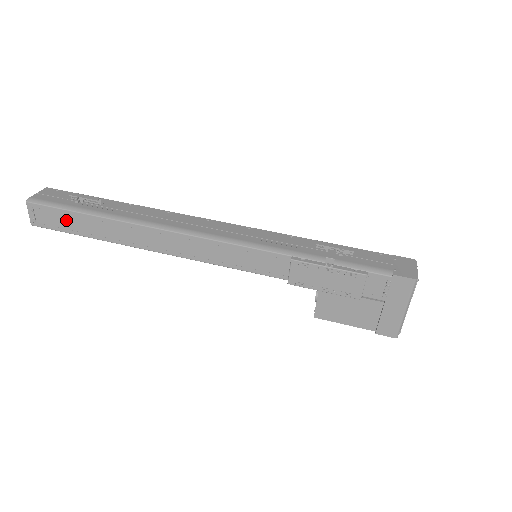
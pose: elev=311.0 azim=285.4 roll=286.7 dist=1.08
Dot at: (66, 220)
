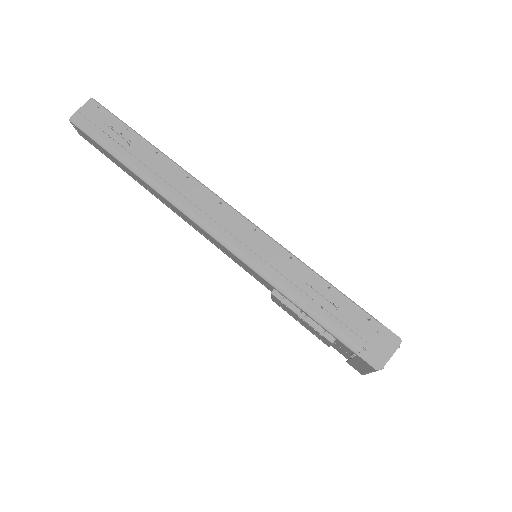
Dot at: (102, 150)
